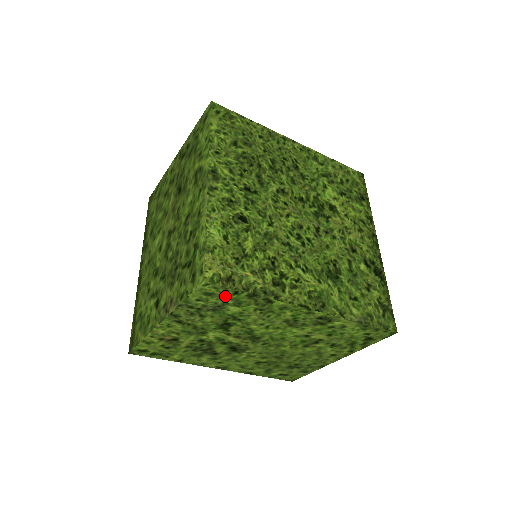
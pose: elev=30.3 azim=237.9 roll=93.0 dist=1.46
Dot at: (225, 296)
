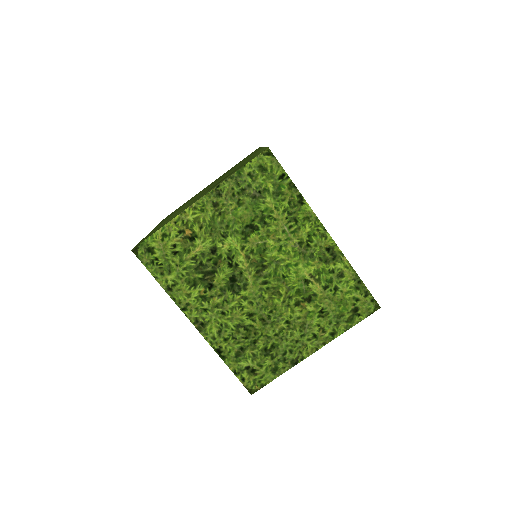
Dot at: (272, 178)
